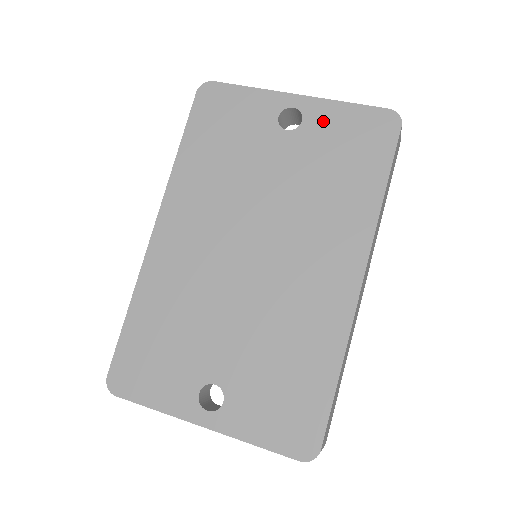
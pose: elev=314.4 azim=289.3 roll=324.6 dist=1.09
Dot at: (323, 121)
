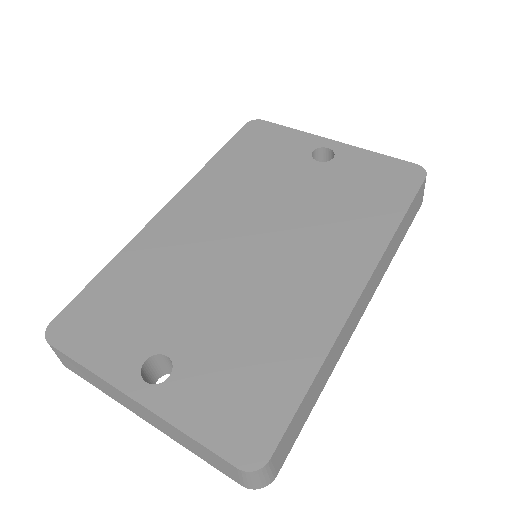
Dot at: (353, 161)
